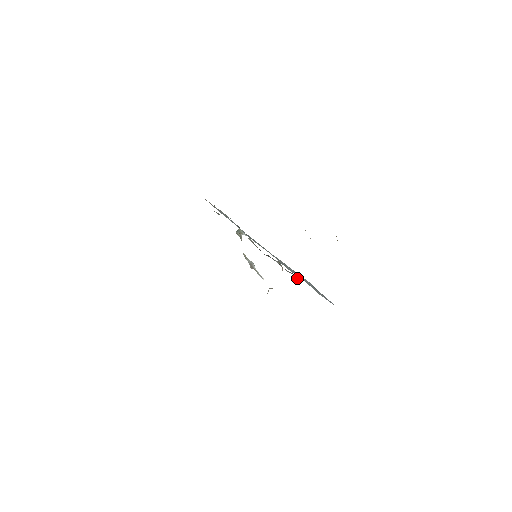
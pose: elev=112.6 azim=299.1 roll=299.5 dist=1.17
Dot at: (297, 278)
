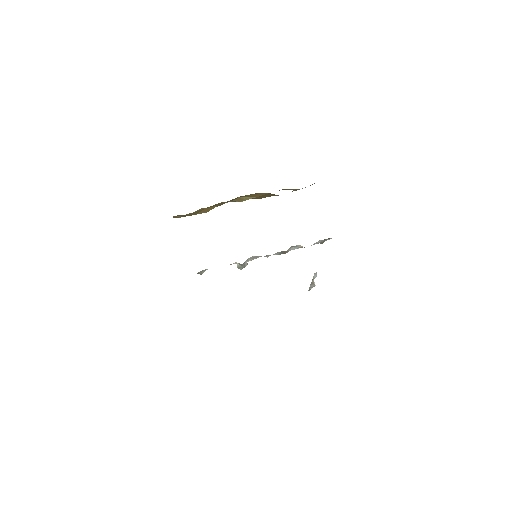
Dot at: occluded
